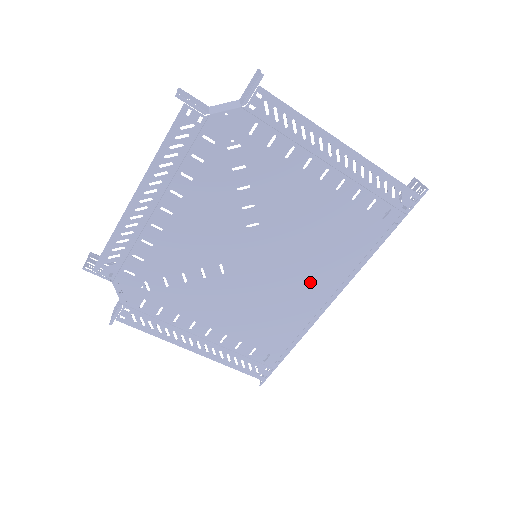
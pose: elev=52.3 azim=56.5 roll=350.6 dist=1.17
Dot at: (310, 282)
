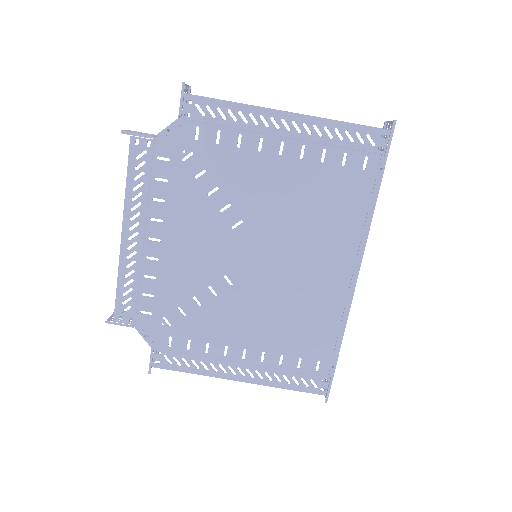
Dot at: (322, 265)
